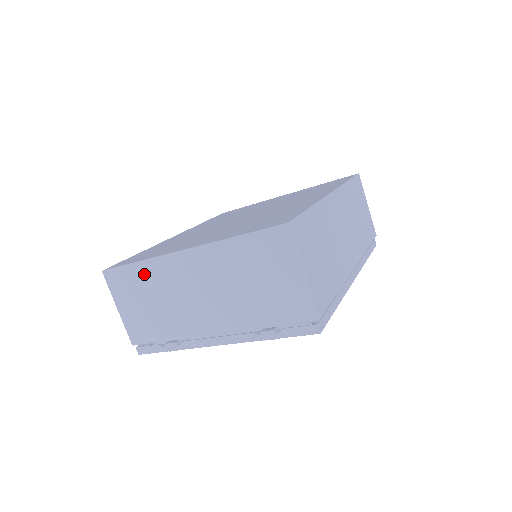
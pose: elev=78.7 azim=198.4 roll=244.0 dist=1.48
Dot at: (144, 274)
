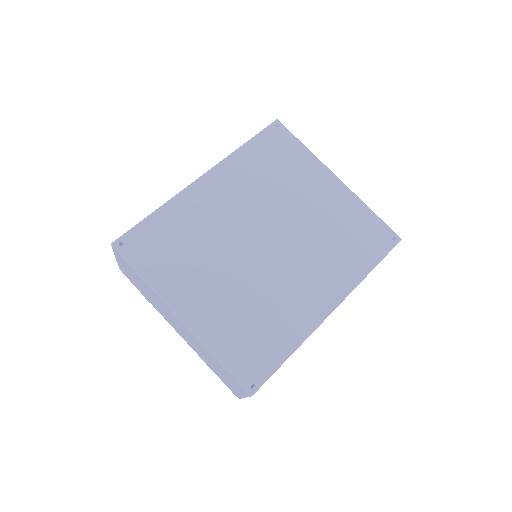
Dot at: (145, 284)
